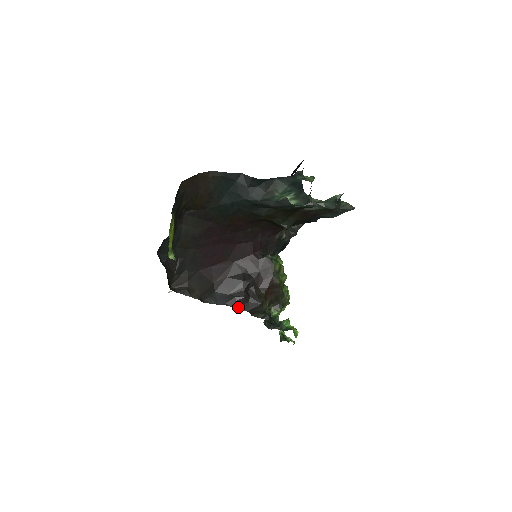
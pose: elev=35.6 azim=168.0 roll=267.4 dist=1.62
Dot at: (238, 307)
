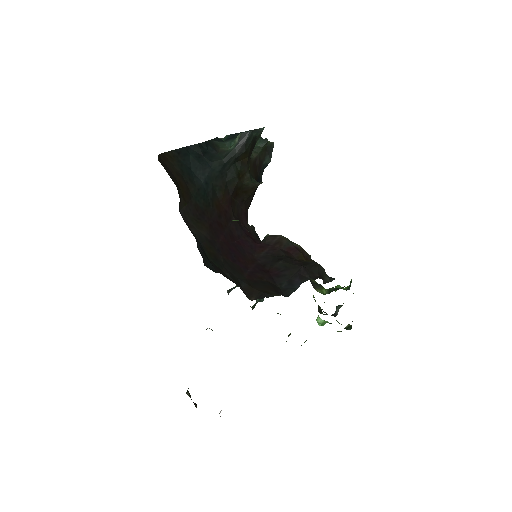
Dot at: occluded
